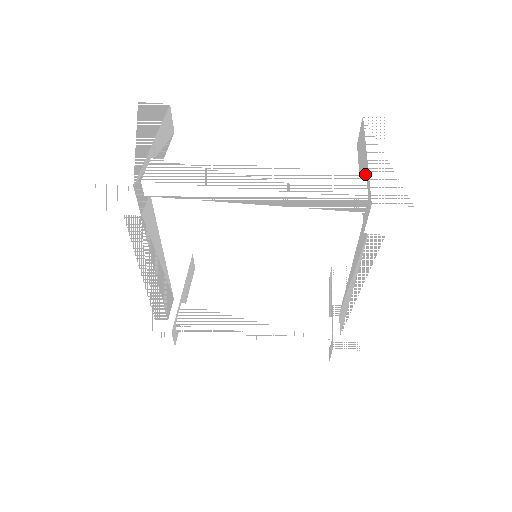
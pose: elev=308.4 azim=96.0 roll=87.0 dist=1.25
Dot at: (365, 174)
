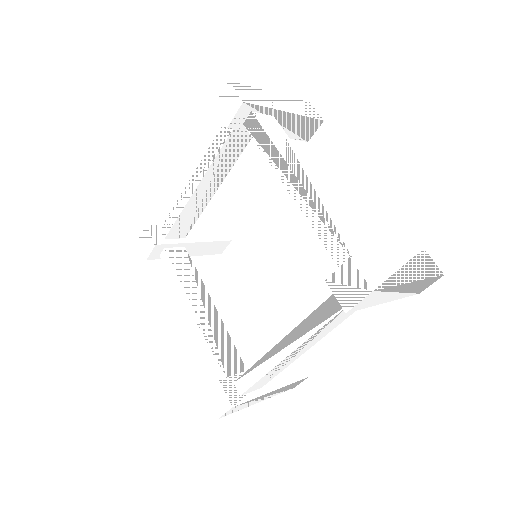
Dot at: occluded
